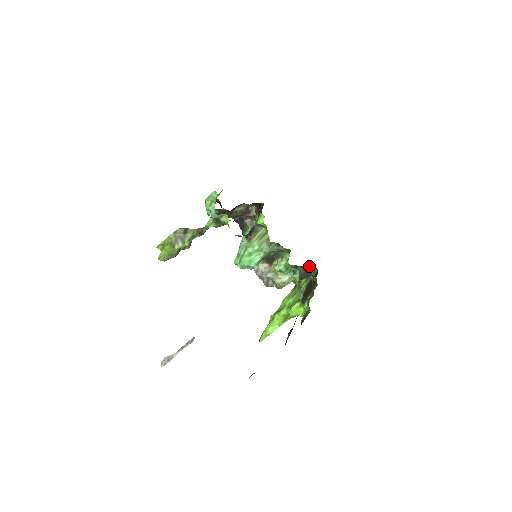
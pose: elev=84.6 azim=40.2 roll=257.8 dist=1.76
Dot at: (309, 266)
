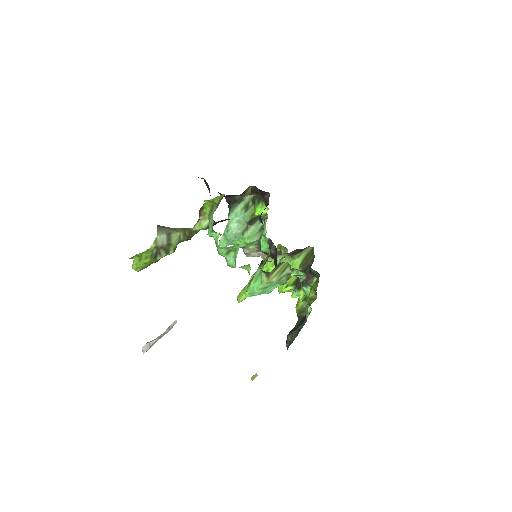
Dot at: occluded
